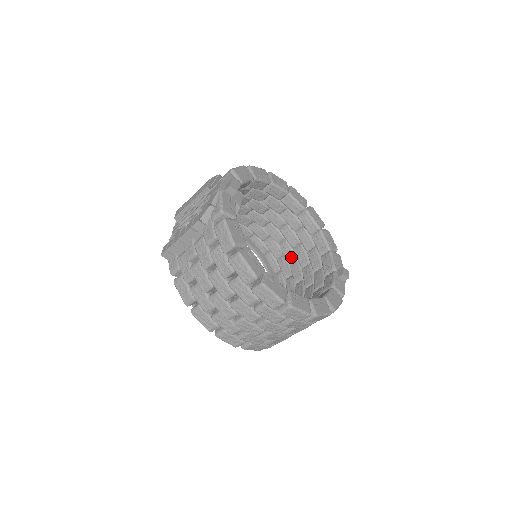
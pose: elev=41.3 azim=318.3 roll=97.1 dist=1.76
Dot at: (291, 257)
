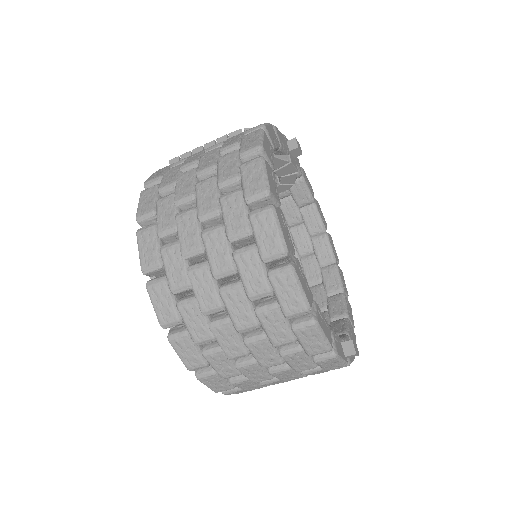
Dot at: occluded
